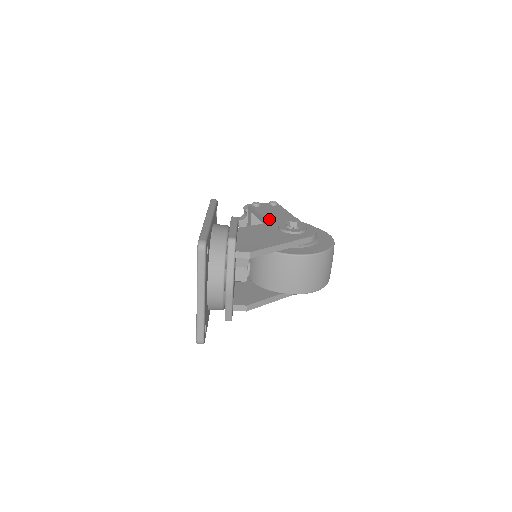
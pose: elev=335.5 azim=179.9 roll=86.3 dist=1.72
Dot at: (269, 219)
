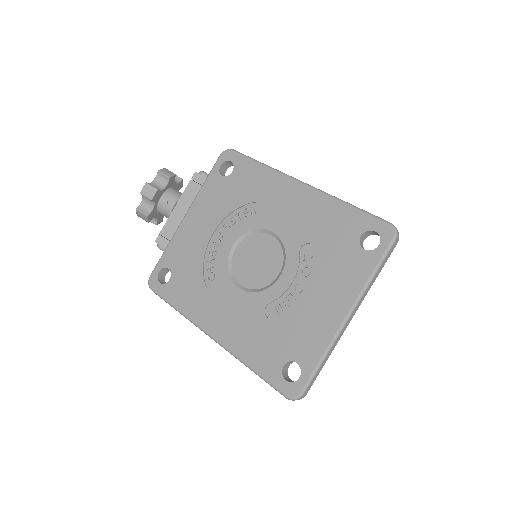
Dot at: occluded
